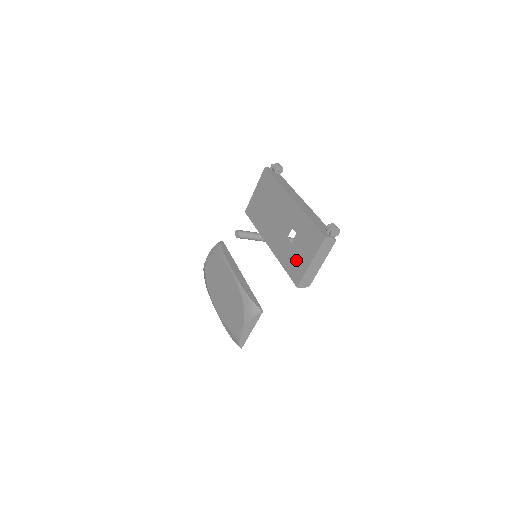
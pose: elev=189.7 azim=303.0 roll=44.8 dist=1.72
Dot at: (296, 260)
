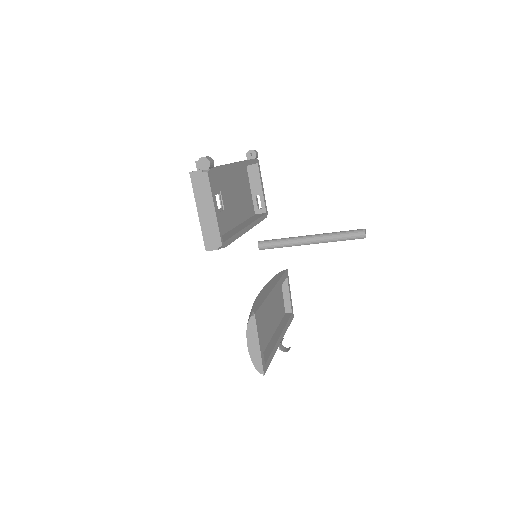
Dot at: occluded
